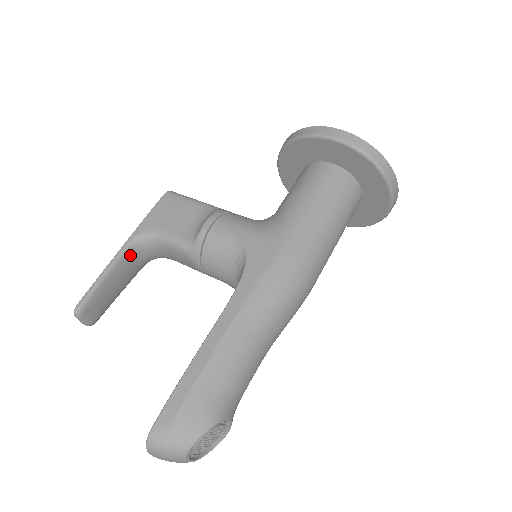
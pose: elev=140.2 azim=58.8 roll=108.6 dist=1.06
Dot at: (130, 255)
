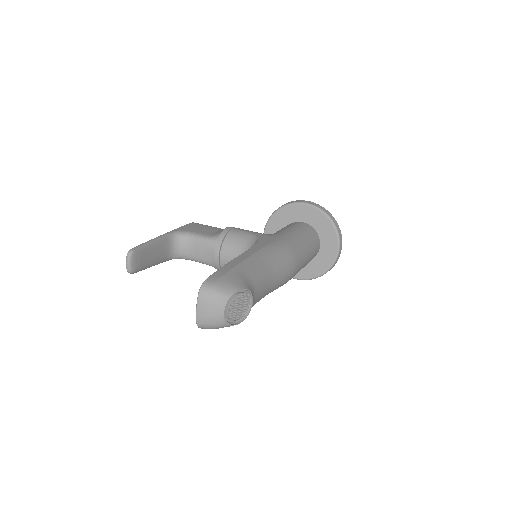
Dot at: (167, 241)
